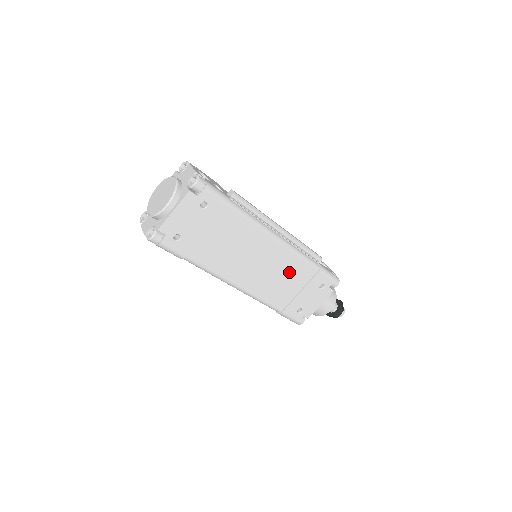
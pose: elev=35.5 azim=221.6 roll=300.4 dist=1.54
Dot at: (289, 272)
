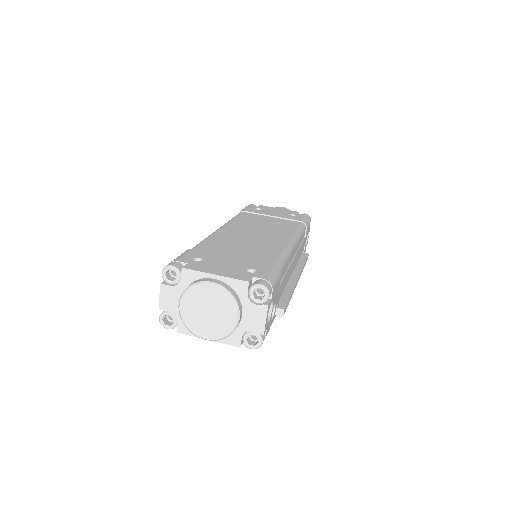
Dot at: occluded
